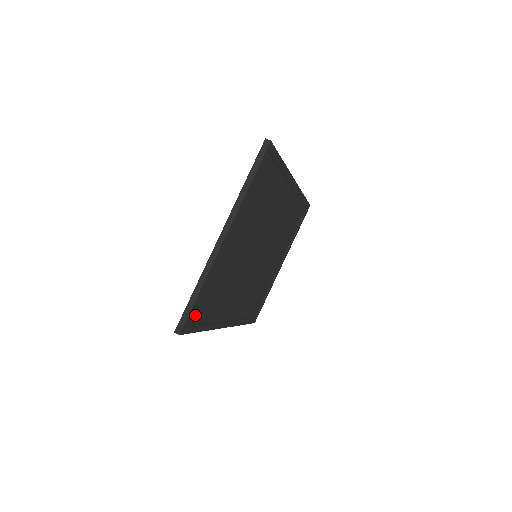
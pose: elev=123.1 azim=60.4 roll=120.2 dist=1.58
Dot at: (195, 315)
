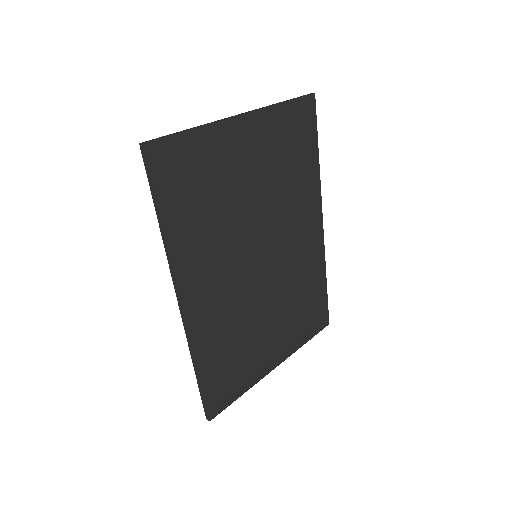
Dot at: (170, 166)
